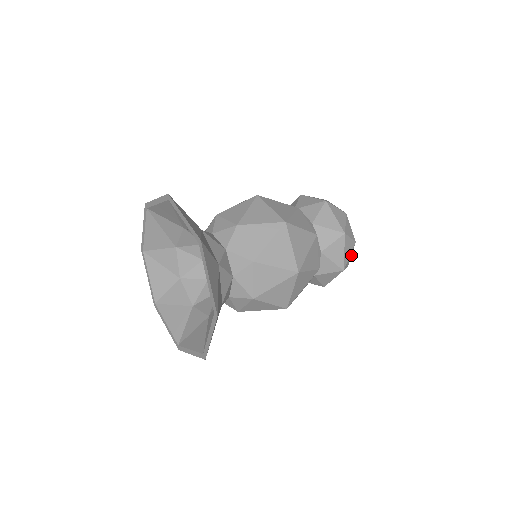
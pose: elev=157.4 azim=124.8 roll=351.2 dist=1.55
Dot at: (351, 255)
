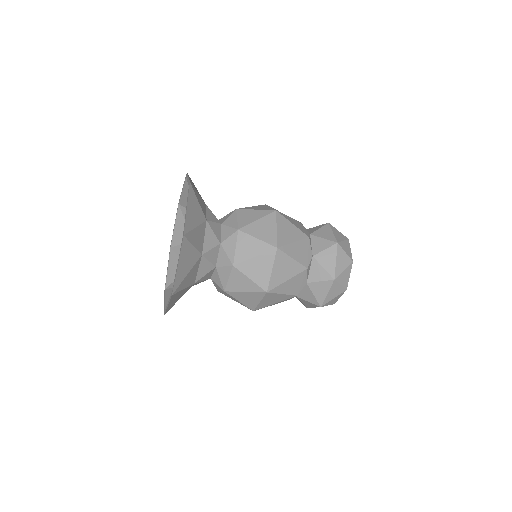
Dot at: (350, 250)
